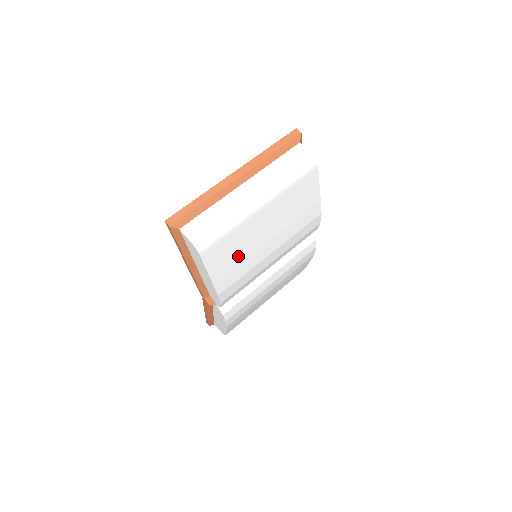
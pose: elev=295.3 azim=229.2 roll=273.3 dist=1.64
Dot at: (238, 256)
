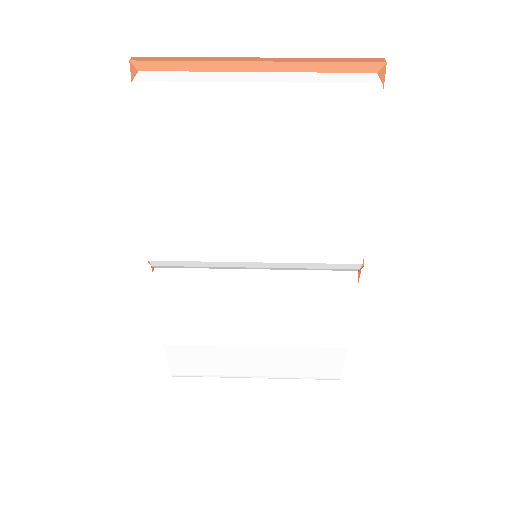
Dot at: (193, 166)
